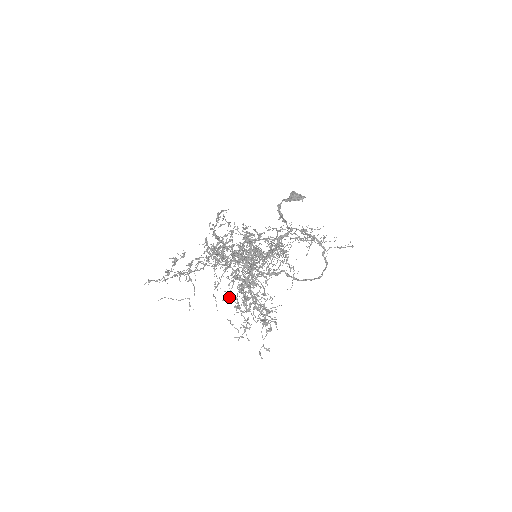
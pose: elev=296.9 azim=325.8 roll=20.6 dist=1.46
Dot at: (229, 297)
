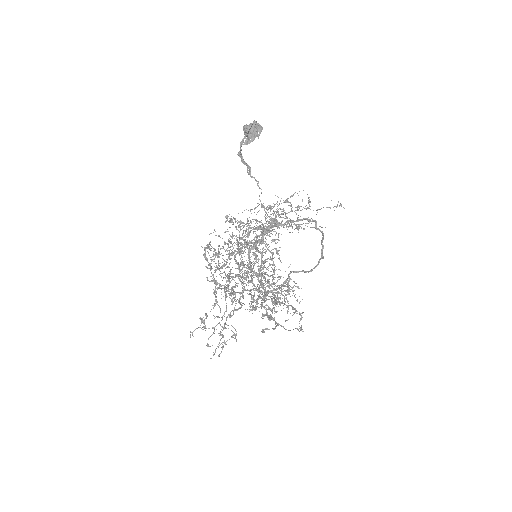
Dot at: occluded
